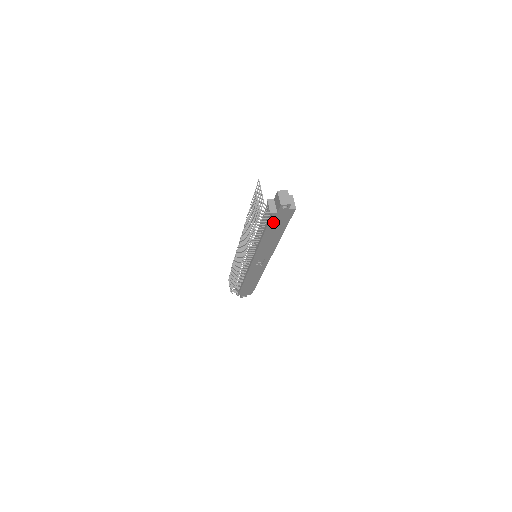
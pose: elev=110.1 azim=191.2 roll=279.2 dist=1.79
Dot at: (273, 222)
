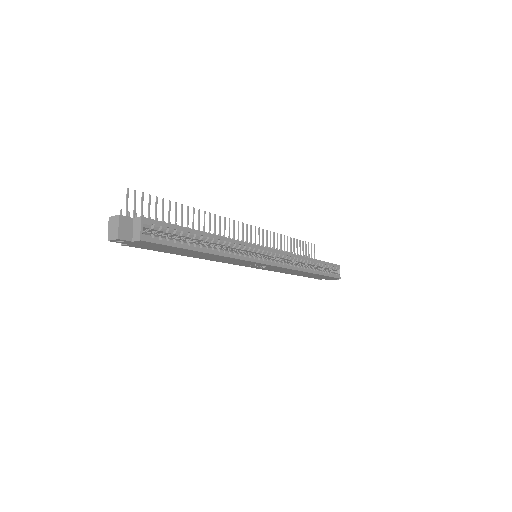
Dot at: (153, 248)
